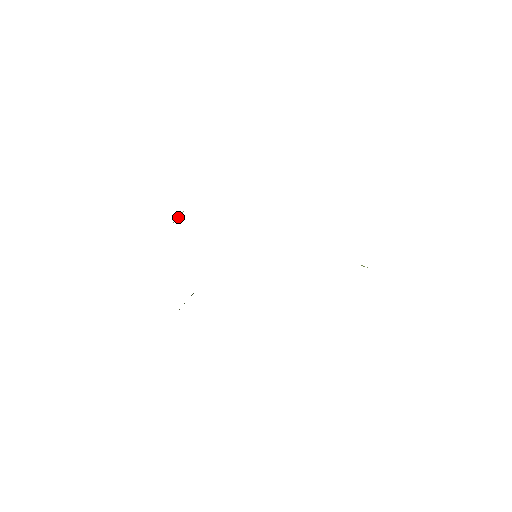
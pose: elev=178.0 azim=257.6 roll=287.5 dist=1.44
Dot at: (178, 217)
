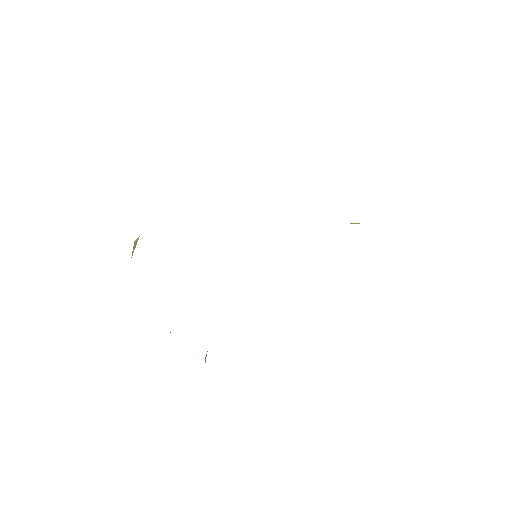
Dot at: (134, 249)
